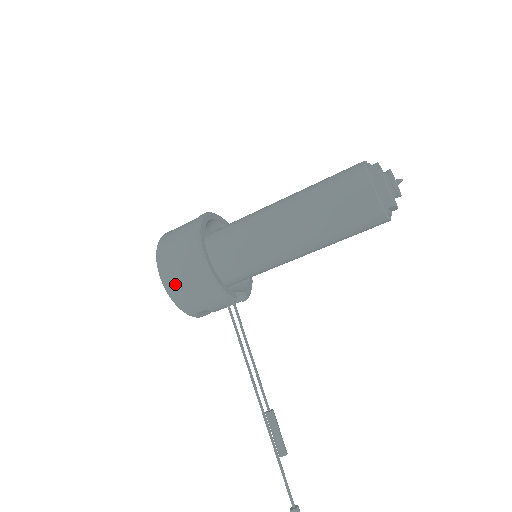
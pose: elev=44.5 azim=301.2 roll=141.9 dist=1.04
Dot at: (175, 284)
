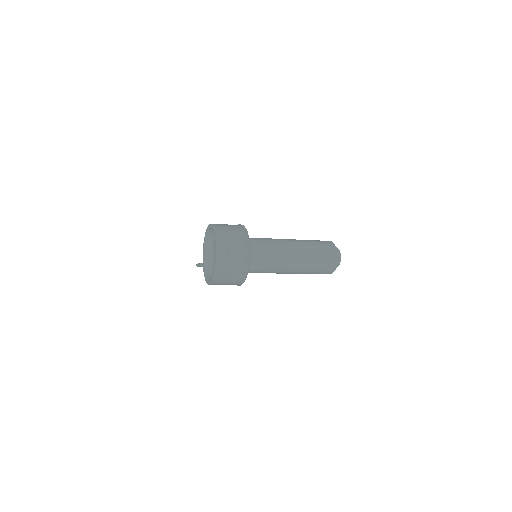
Dot at: occluded
